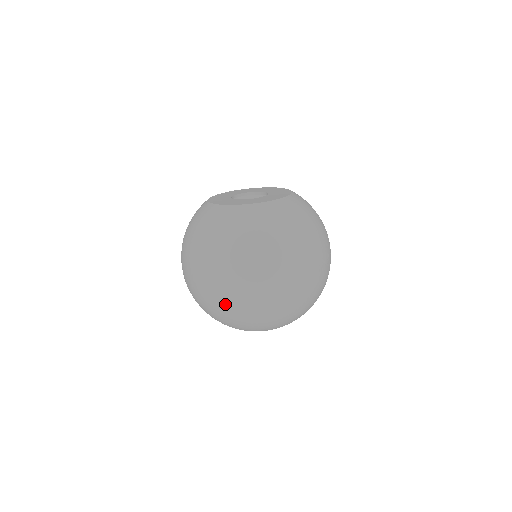
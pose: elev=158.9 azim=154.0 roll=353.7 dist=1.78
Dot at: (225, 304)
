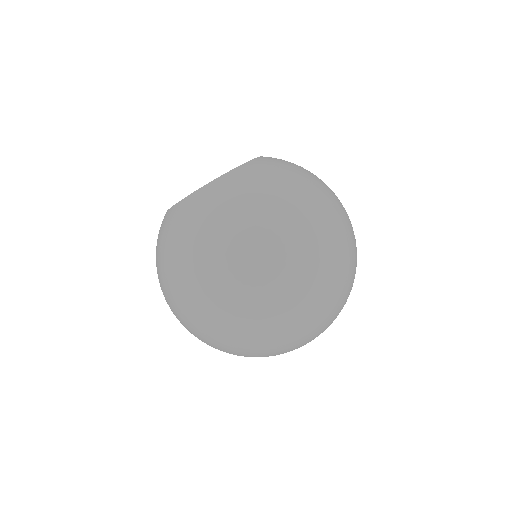
Dot at: (286, 293)
